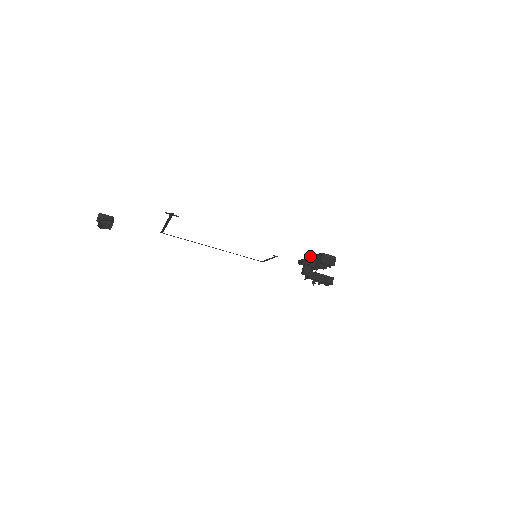
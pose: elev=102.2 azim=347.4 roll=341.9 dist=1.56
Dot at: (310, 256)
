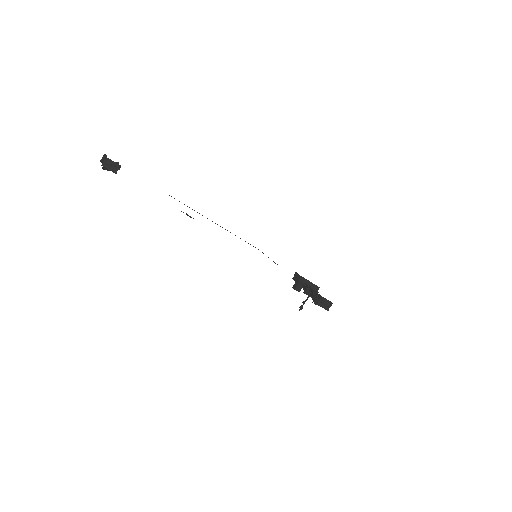
Dot at: occluded
